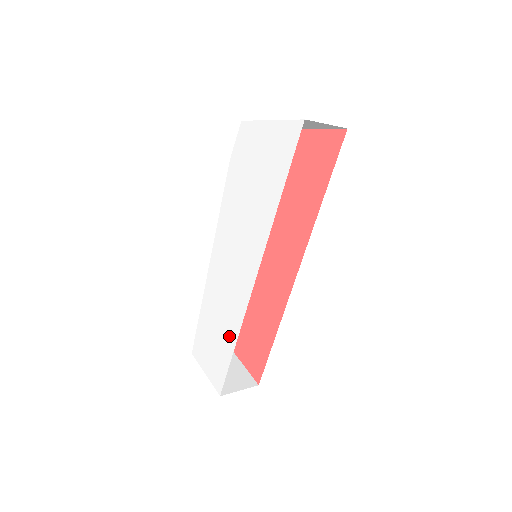
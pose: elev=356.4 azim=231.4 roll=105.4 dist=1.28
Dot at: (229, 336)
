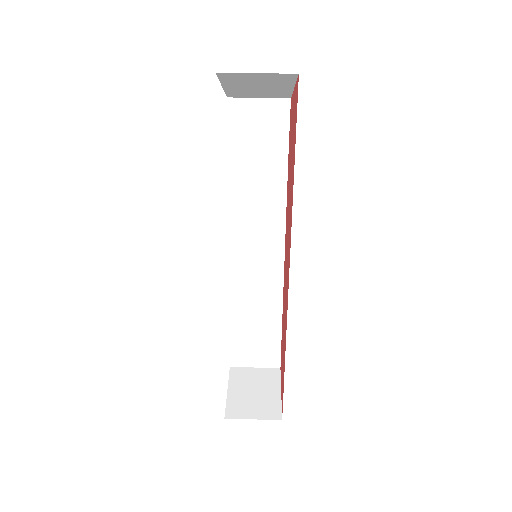
Dot at: occluded
